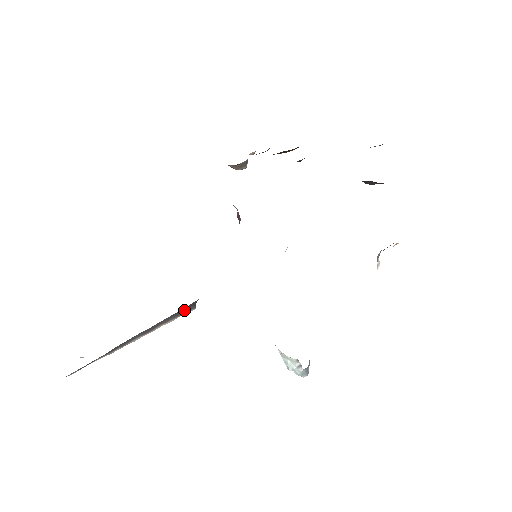
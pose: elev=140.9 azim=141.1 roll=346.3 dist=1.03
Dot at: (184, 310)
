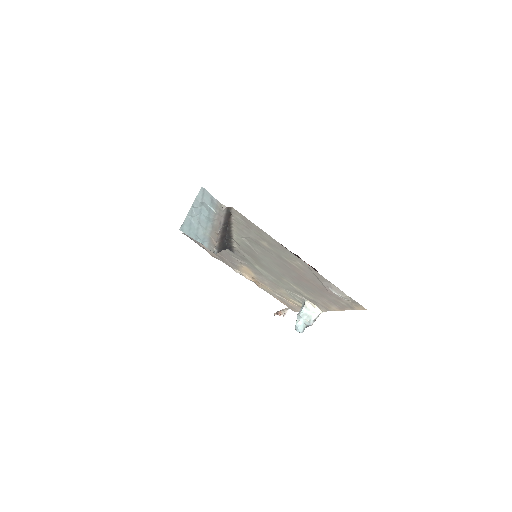
Dot at: (223, 247)
